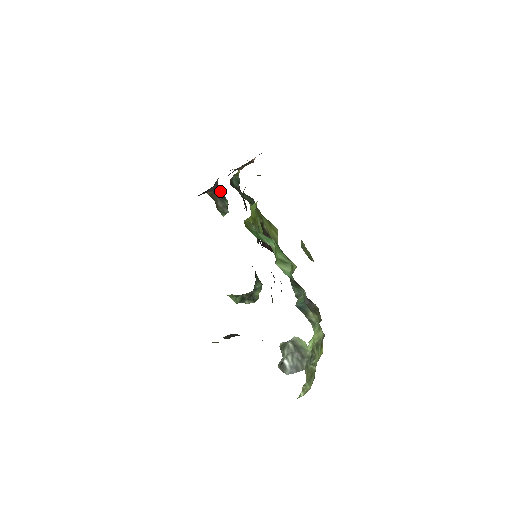
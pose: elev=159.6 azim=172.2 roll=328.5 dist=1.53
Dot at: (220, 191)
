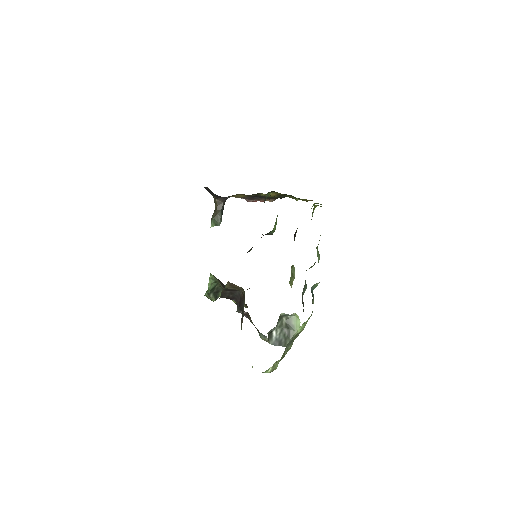
Dot at: occluded
